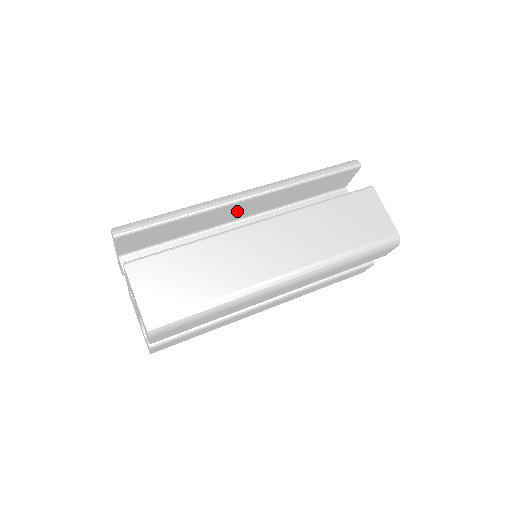
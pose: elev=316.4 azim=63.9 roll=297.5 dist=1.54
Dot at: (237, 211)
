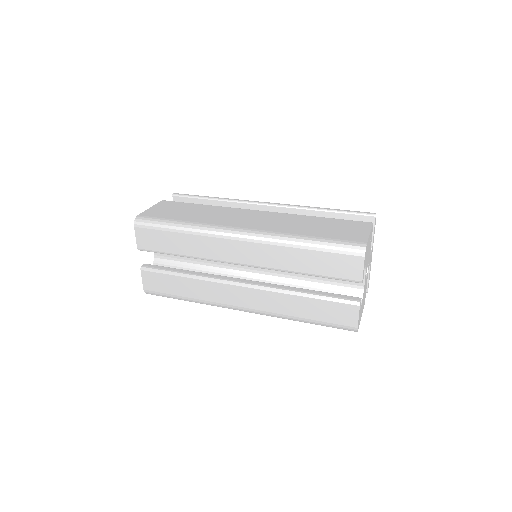
Dot at: occluded
